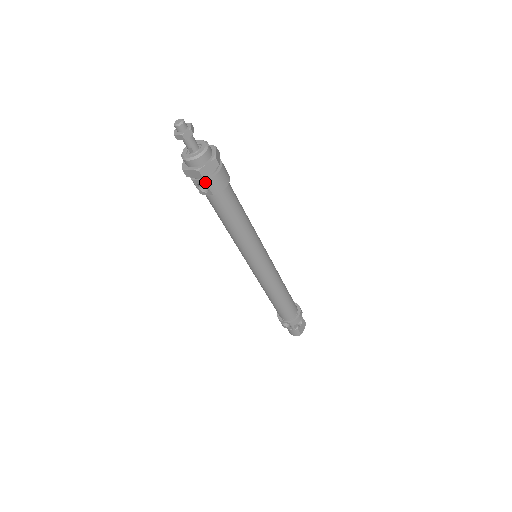
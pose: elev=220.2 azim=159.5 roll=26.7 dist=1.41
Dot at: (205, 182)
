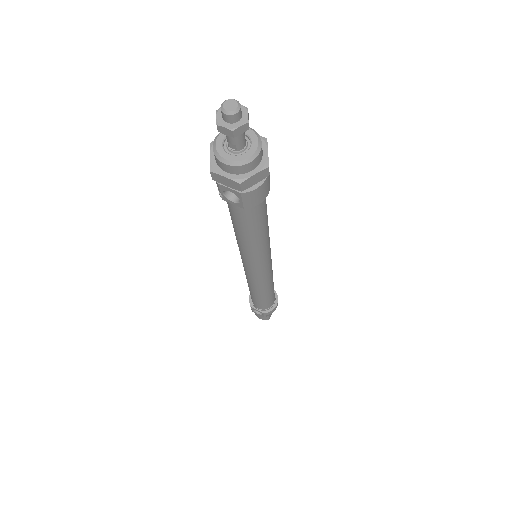
Dot at: (240, 194)
